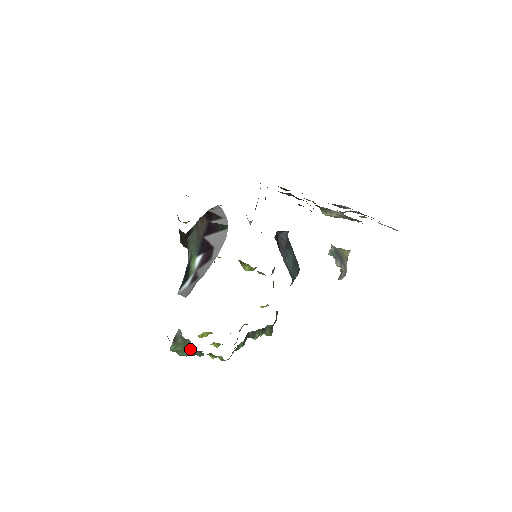
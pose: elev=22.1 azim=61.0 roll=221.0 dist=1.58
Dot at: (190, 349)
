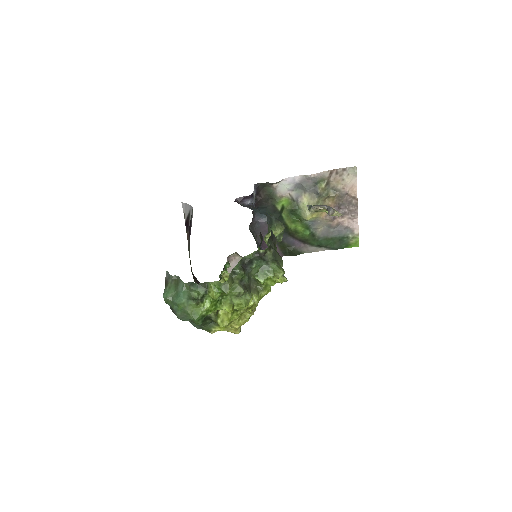
Dot at: (181, 285)
